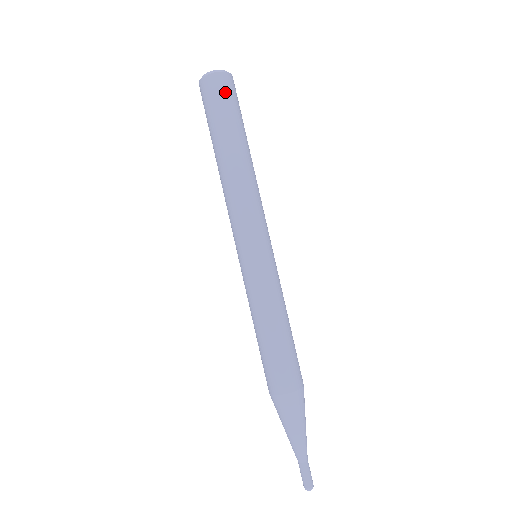
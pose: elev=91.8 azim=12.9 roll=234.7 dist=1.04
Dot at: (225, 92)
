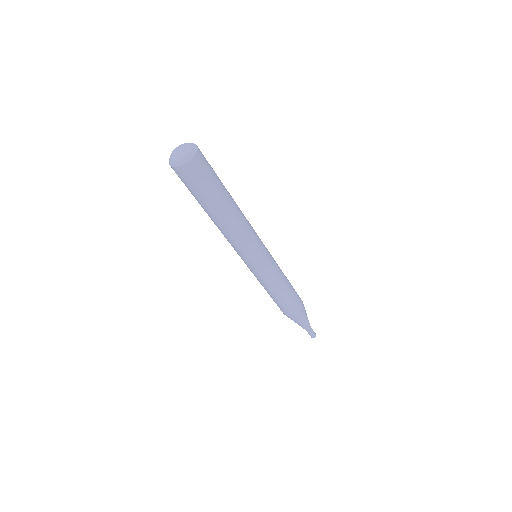
Dot at: (199, 175)
